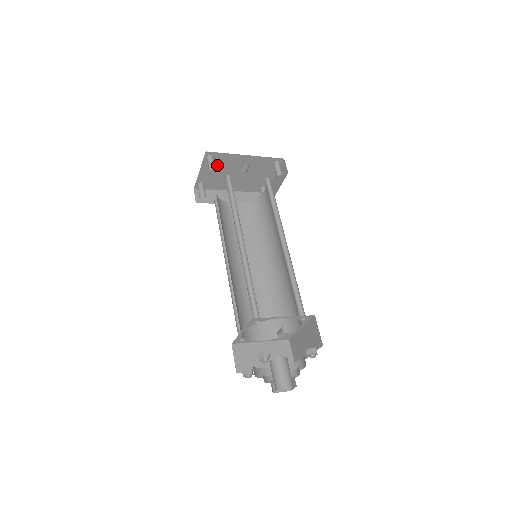
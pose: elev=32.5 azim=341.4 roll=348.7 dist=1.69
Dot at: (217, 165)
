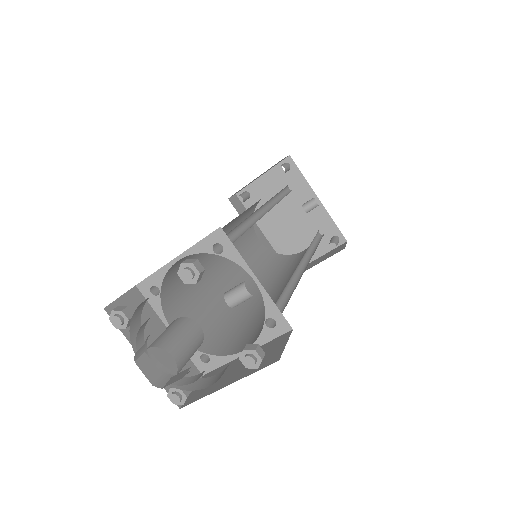
Dot at: (283, 185)
